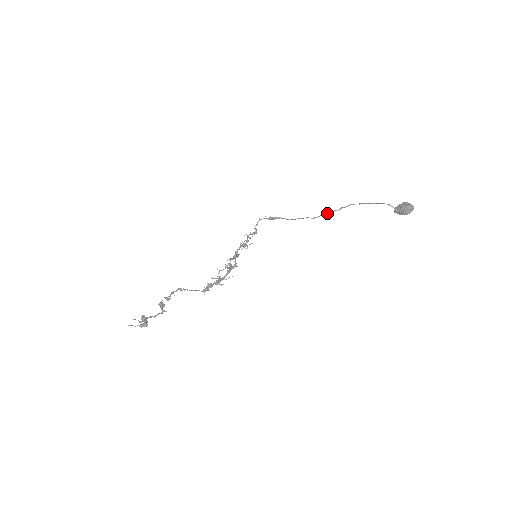
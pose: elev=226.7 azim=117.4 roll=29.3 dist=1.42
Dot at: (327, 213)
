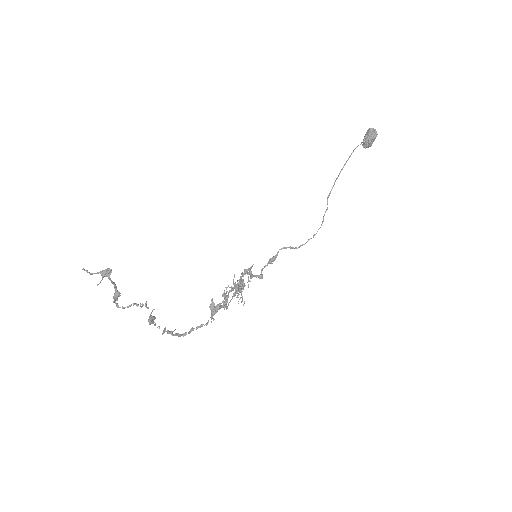
Dot at: (322, 222)
